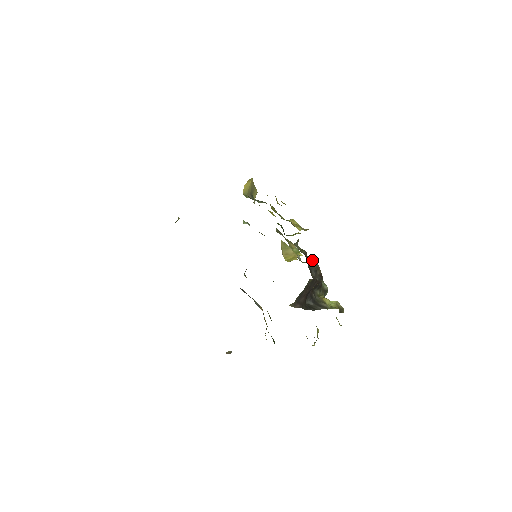
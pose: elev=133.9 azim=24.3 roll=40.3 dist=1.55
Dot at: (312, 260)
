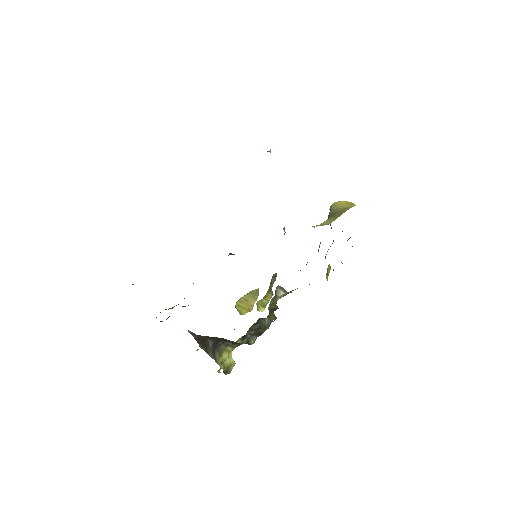
Dot at: (272, 318)
